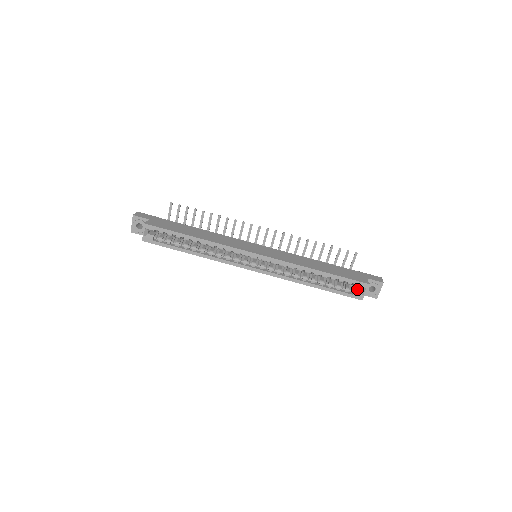
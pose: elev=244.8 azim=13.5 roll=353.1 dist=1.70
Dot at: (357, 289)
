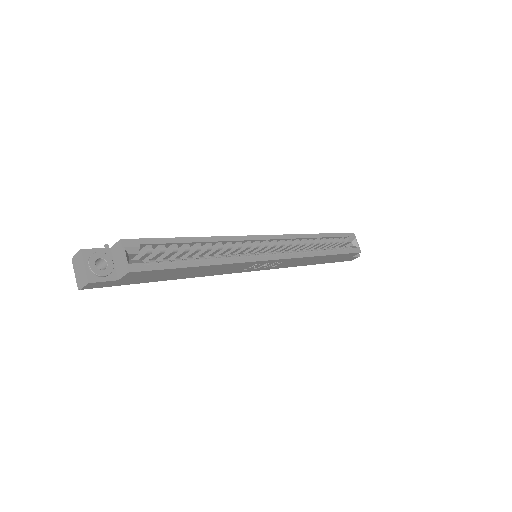
Dot at: (349, 247)
